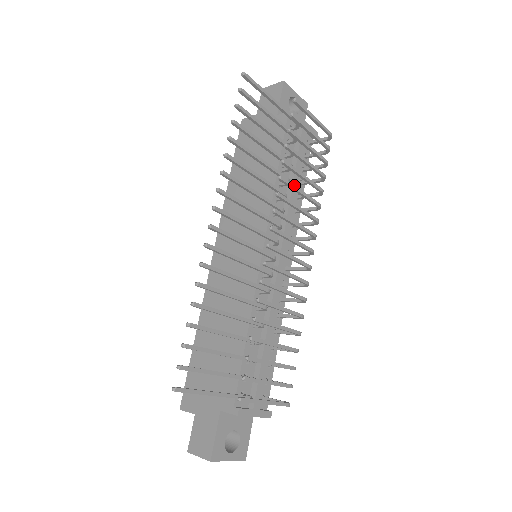
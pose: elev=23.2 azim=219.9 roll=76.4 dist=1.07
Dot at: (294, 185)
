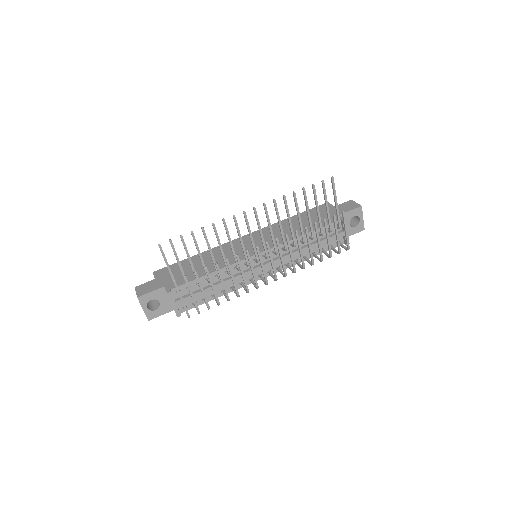
Dot at: occluded
